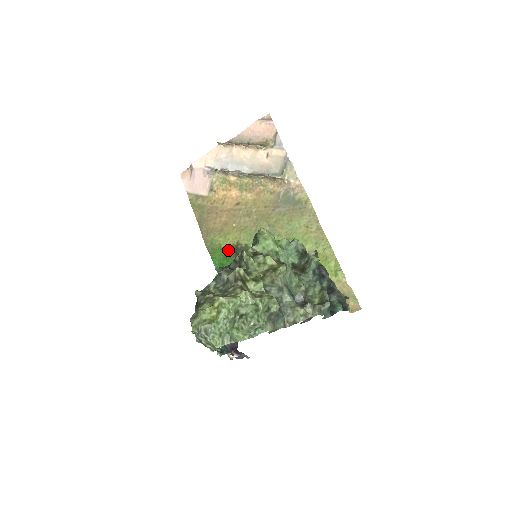
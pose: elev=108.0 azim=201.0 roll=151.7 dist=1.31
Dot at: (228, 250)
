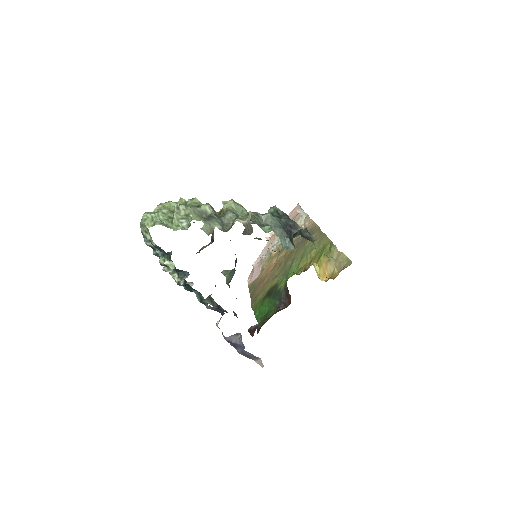
Dot at: (264, 297)
